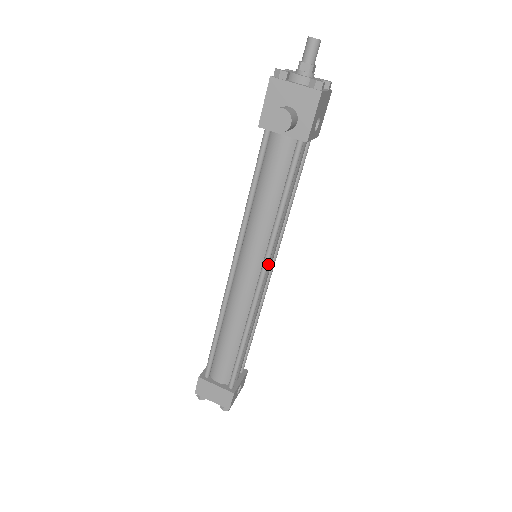
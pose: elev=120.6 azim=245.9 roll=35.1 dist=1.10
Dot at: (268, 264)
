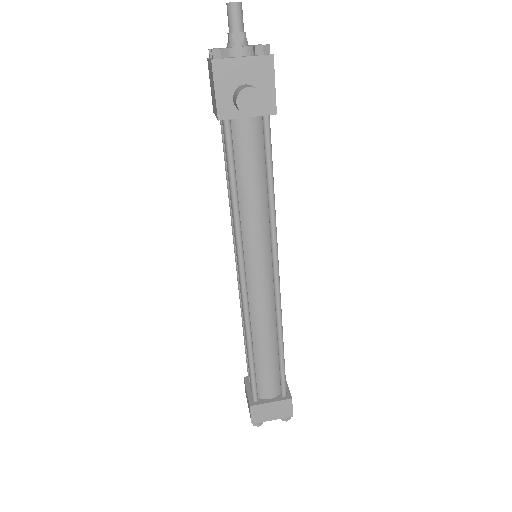
Dot at: occluded
